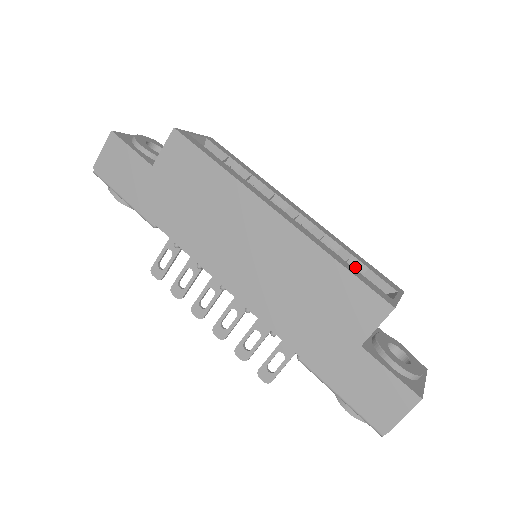
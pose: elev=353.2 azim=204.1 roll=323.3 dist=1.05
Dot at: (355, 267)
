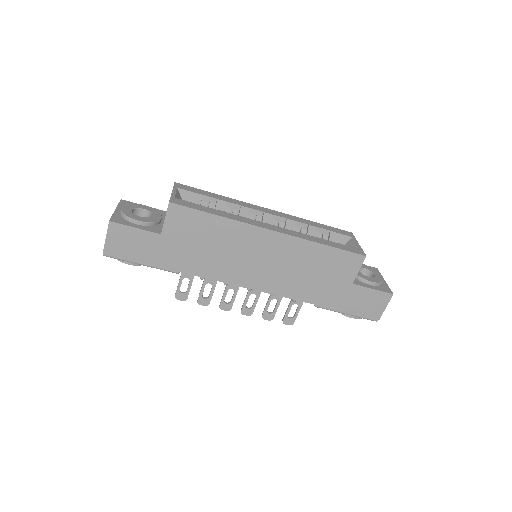
Dot at: (321, 233)
